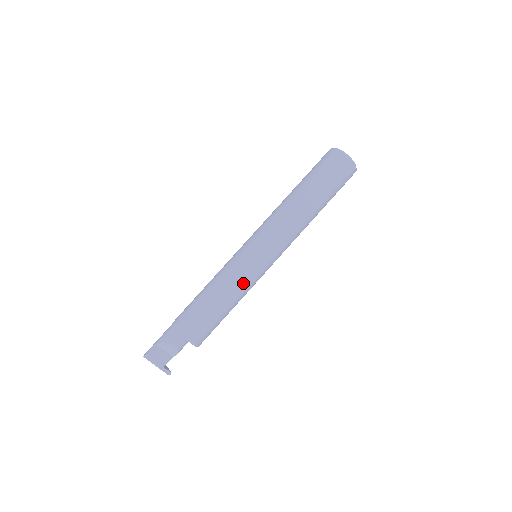
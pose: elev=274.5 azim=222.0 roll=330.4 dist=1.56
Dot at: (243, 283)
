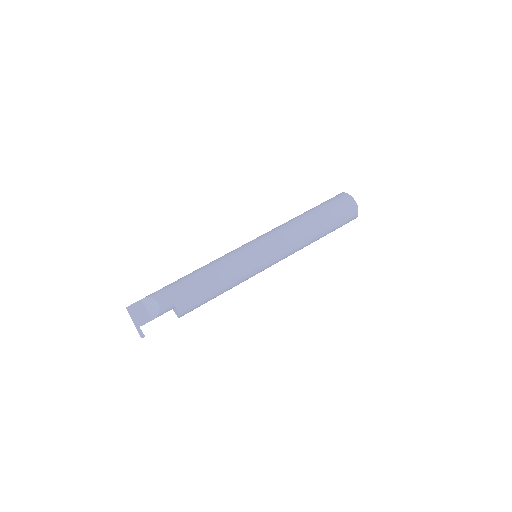
Dot at: (238, 266)
